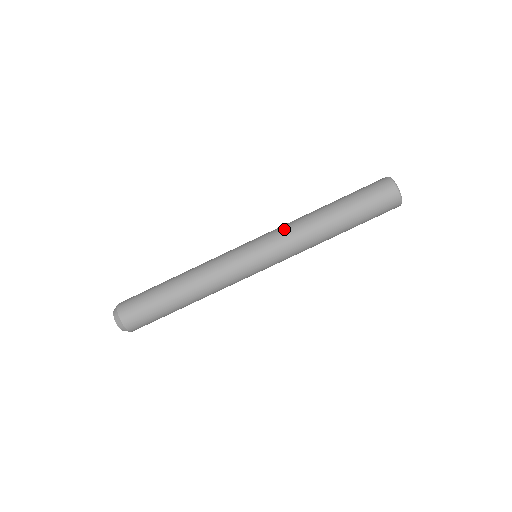
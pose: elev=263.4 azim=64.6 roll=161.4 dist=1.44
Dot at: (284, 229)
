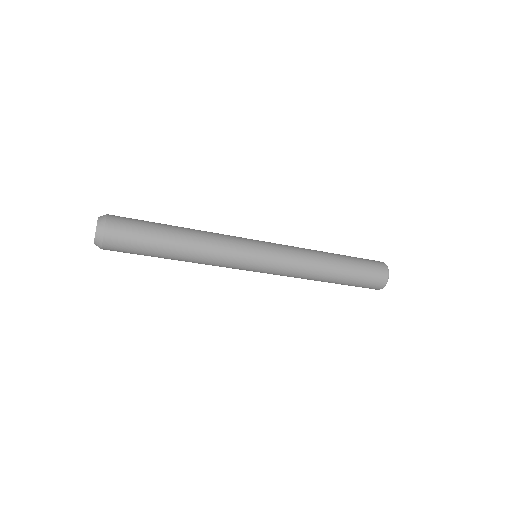
Dot at: (296, 253)
